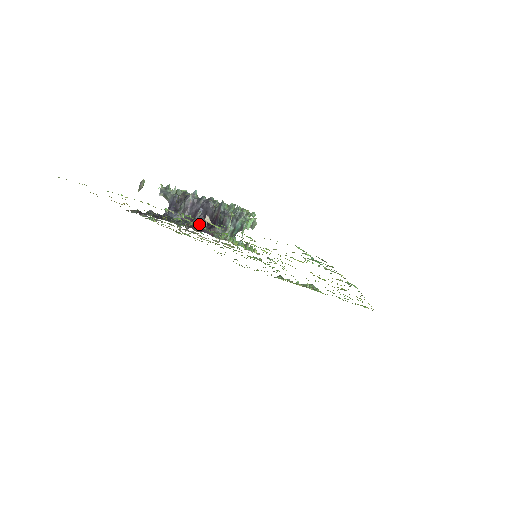
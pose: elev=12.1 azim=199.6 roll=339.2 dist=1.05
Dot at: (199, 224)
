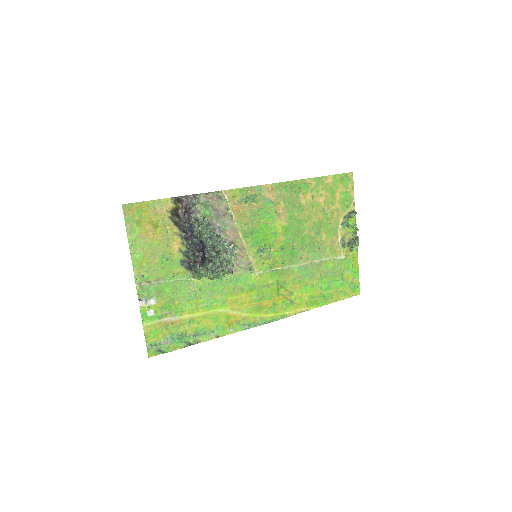
Dot at: (202, 250)
